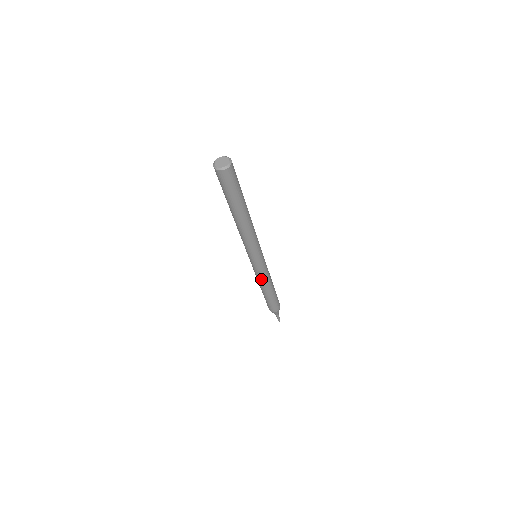
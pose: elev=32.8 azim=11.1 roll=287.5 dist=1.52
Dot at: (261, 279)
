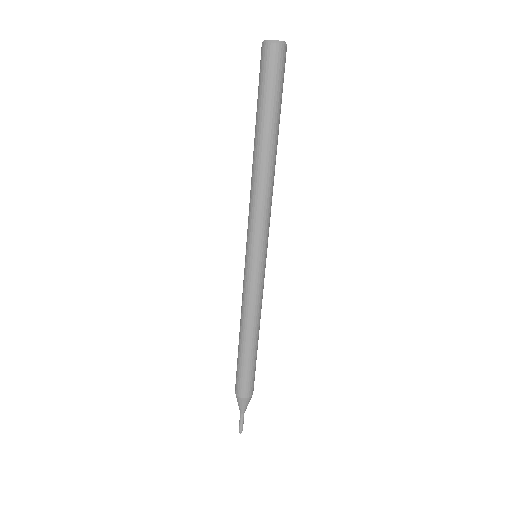
Dot at: (248, 305)
